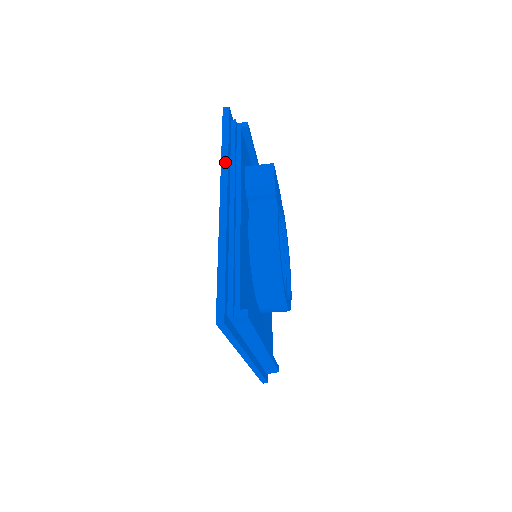
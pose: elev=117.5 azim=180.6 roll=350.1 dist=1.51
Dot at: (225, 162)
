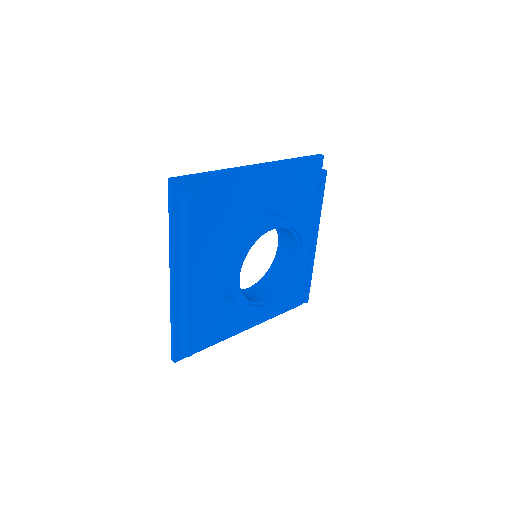
Dot at: (284, 160)
